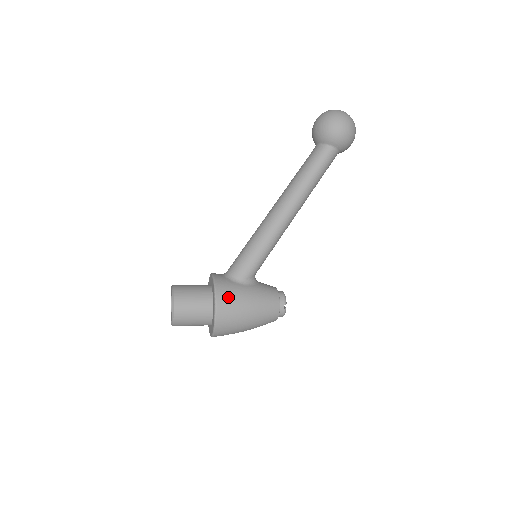
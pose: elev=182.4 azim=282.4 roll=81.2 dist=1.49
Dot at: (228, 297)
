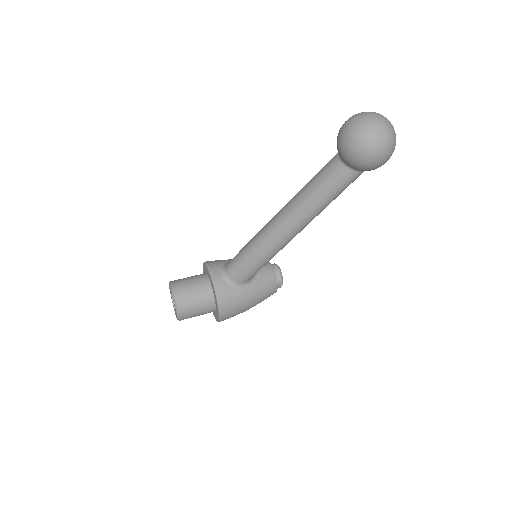
Dot at: (231, 306)
